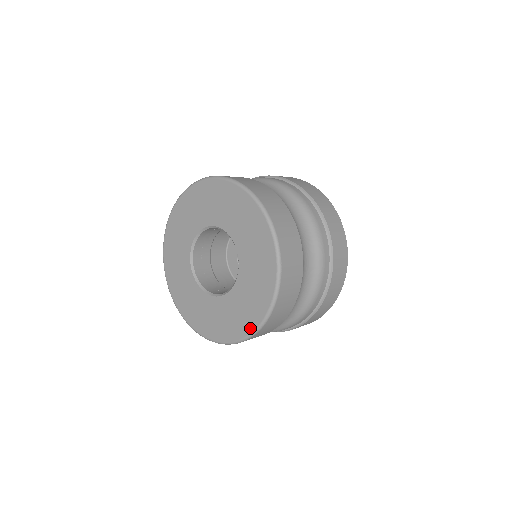
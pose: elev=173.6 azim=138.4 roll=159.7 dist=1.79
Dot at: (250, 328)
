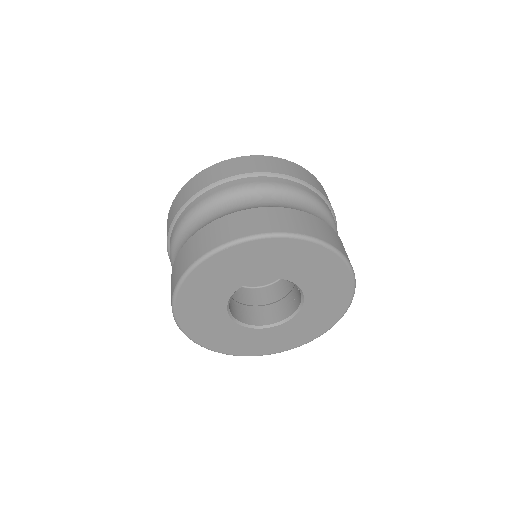
Dot at: (325, 329)
